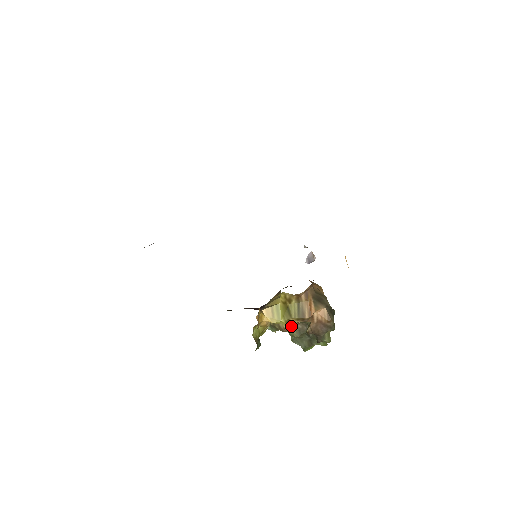
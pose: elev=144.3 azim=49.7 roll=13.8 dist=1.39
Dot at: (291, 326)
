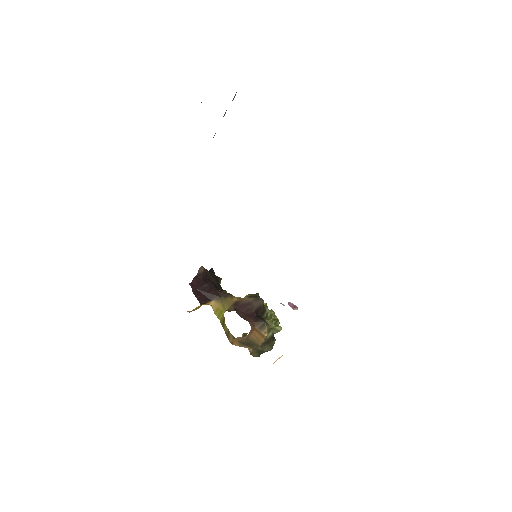
Dot at: occluded
